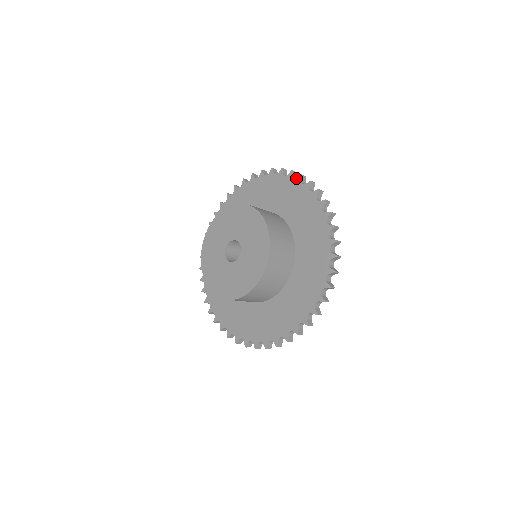
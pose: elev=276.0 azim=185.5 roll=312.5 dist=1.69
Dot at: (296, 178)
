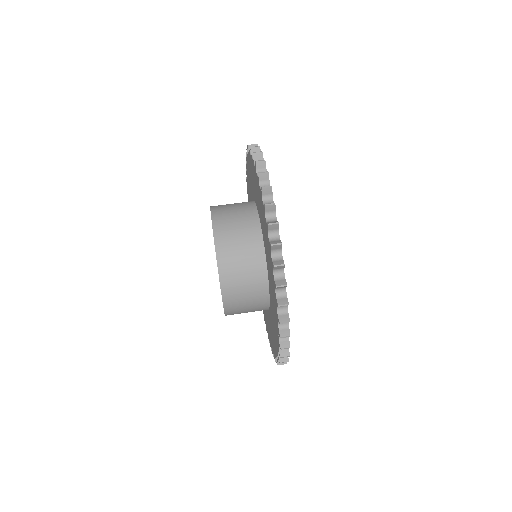
Dot at: occluded
